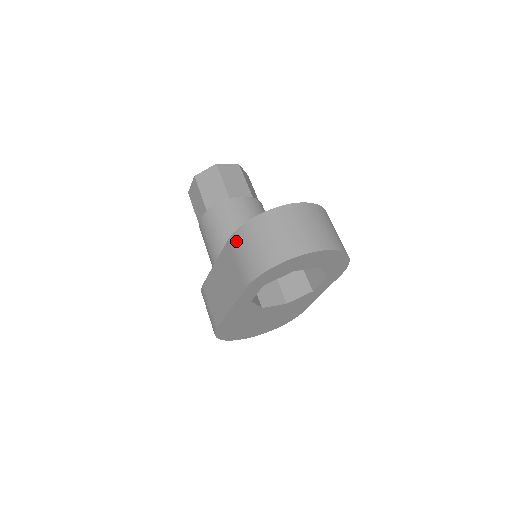
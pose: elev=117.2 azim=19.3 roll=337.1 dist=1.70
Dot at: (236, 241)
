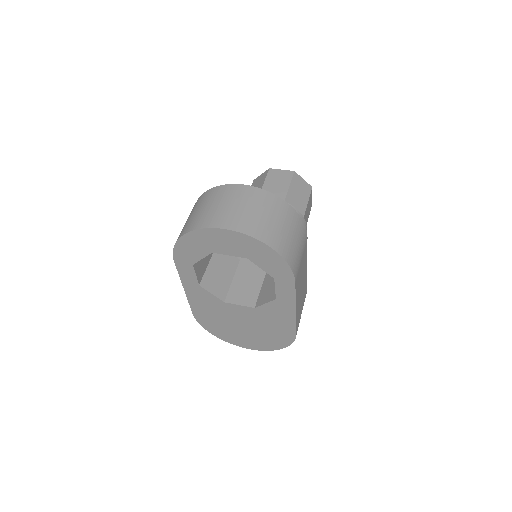
Dot at: occluded
